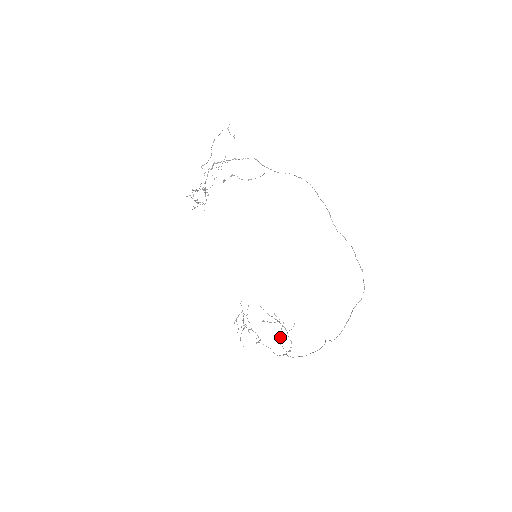
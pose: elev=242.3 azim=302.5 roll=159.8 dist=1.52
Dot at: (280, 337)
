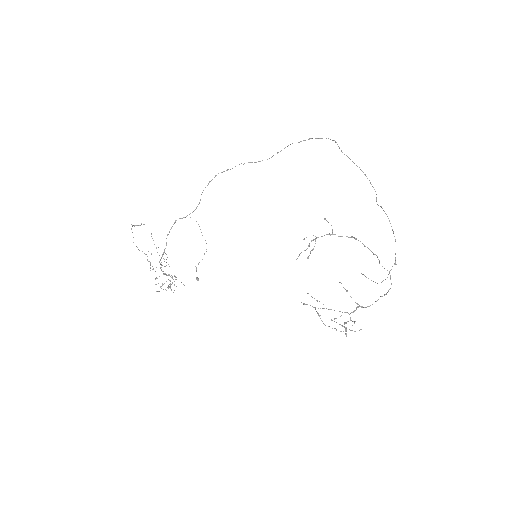
Dot at: occluded
